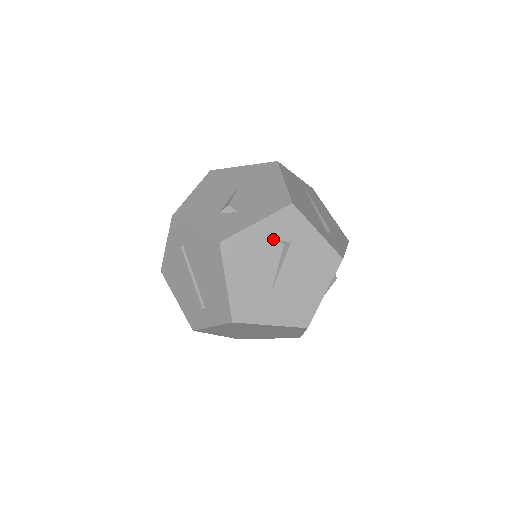
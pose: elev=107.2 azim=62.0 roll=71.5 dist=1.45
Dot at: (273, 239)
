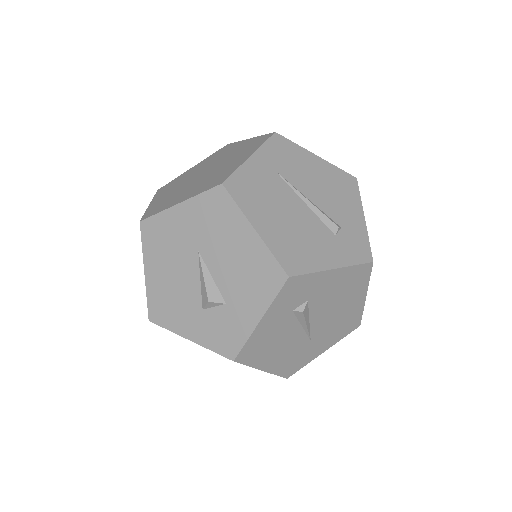
Dot at: (287, 314)
